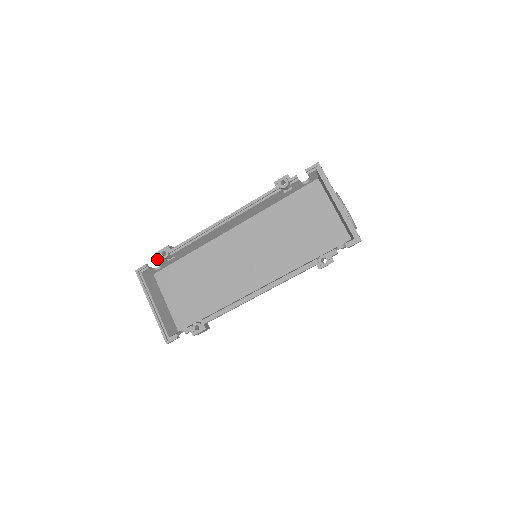
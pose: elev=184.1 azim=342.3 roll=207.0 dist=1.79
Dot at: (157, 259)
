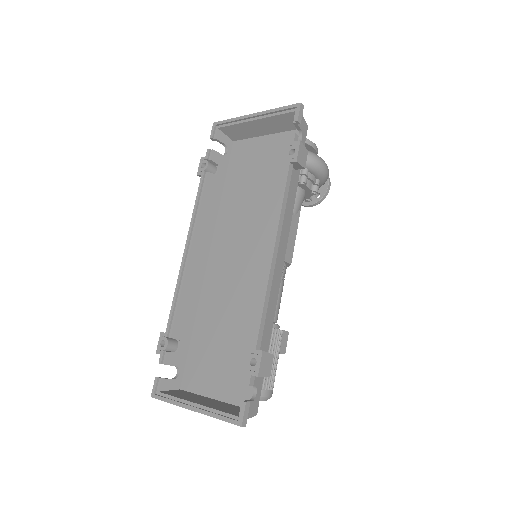
Dot at: (161, 357)
